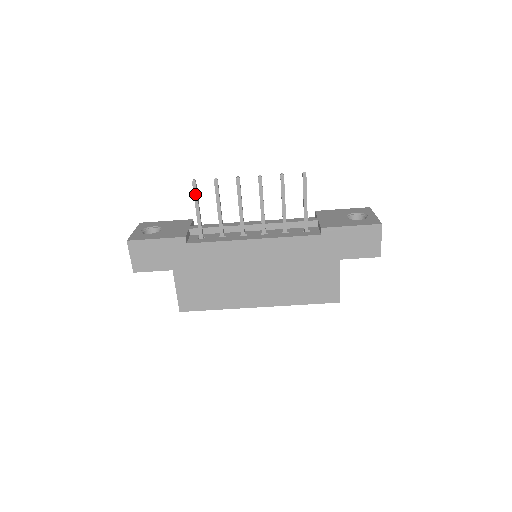
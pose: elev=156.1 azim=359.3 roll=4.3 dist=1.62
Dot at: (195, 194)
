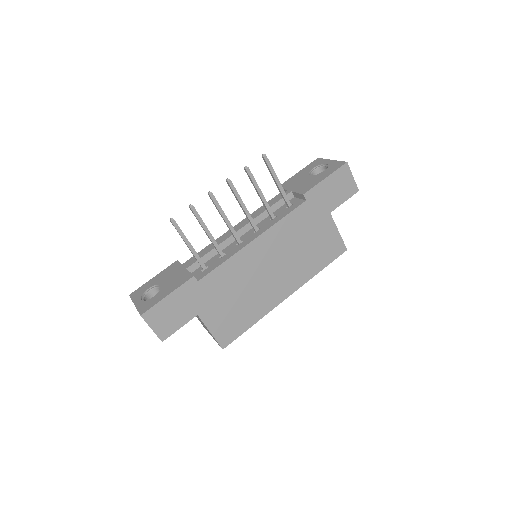
Dot at: (179, 231)
